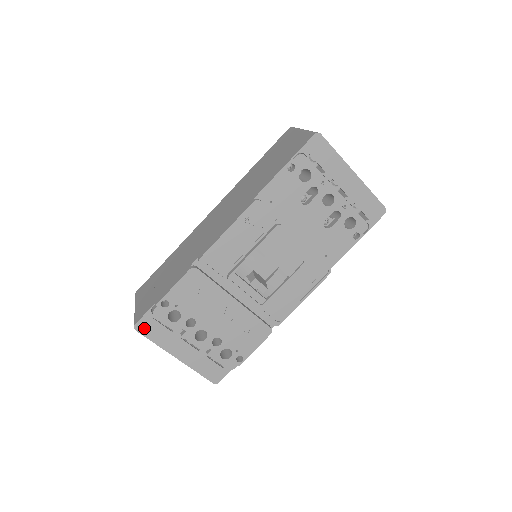
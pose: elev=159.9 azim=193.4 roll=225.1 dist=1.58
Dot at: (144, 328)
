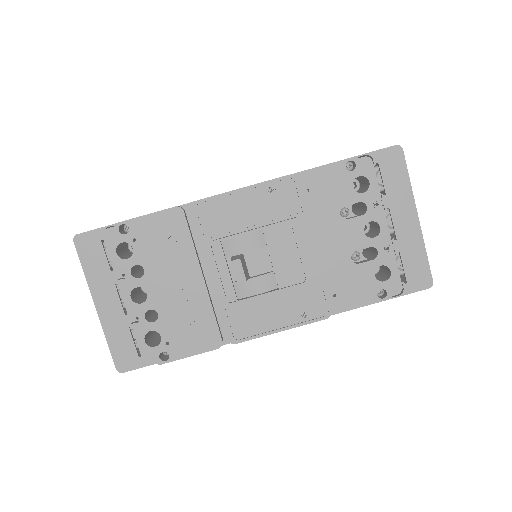
Dot at: (84, 245)
